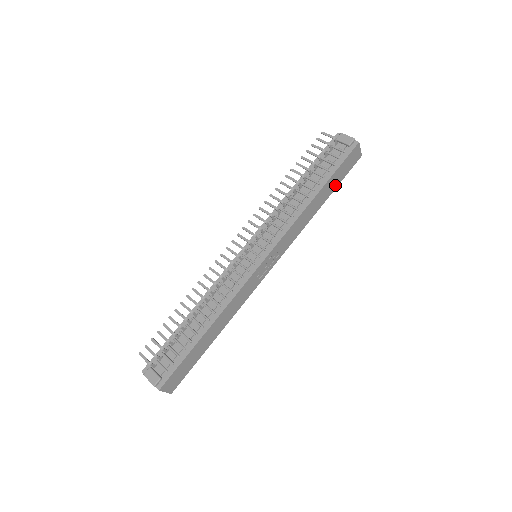
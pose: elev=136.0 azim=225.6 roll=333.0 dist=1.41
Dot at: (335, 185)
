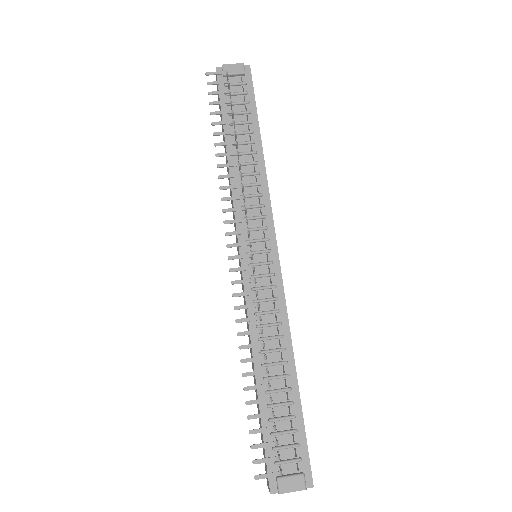
Dot at: occluded
